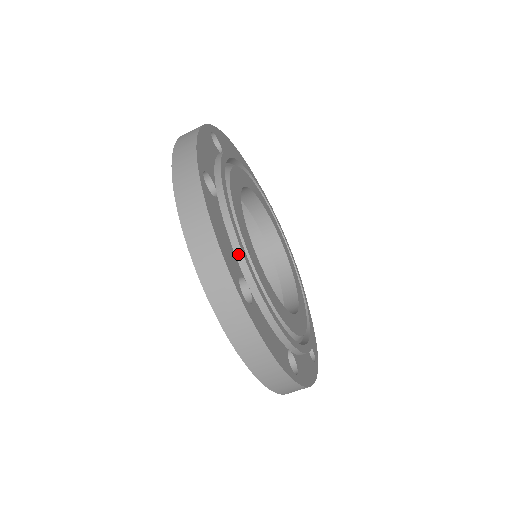
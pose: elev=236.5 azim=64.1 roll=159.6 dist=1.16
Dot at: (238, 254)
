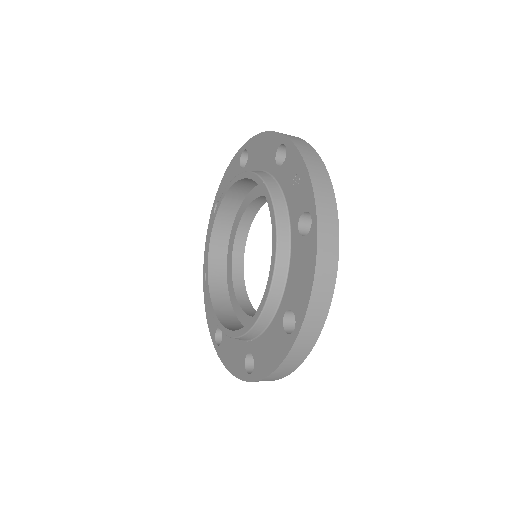
Dot at: occluded
